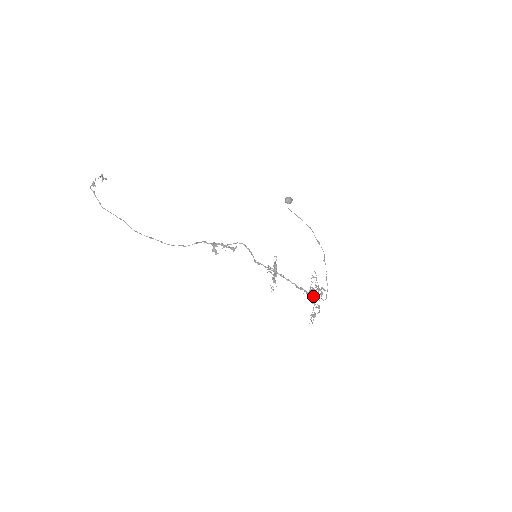
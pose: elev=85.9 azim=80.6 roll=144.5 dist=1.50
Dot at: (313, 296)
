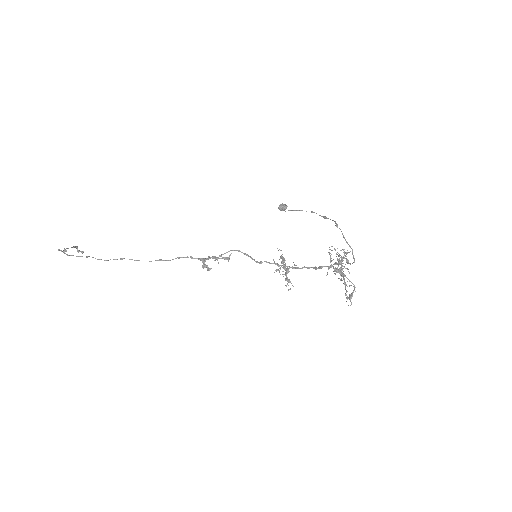
Dot at: (339, 271)
